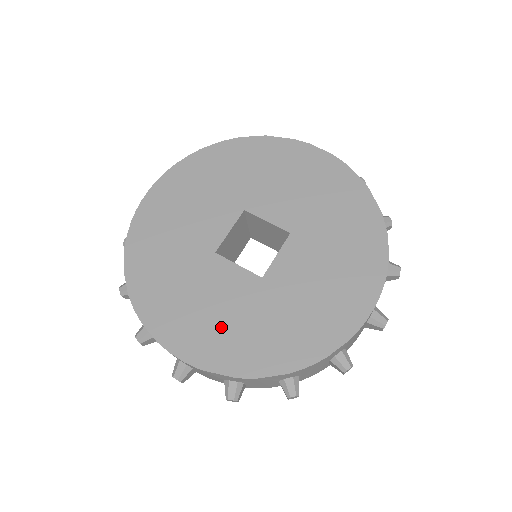
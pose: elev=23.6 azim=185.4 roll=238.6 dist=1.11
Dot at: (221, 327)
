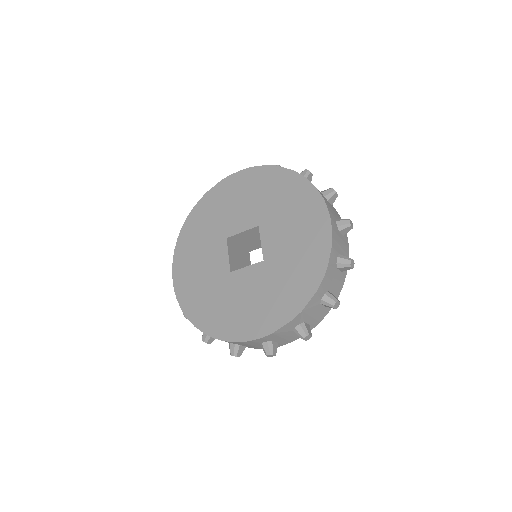
Dot at: (264, 304)
